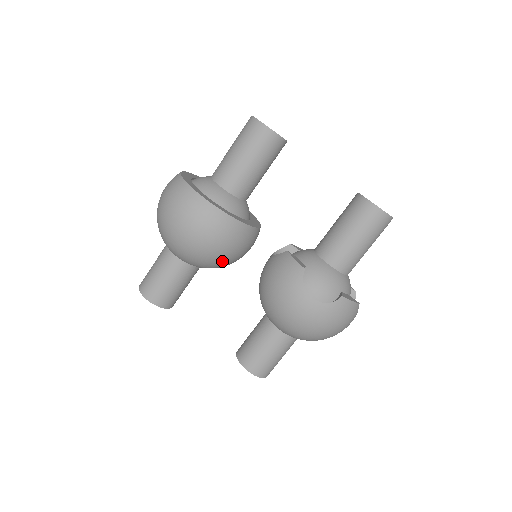
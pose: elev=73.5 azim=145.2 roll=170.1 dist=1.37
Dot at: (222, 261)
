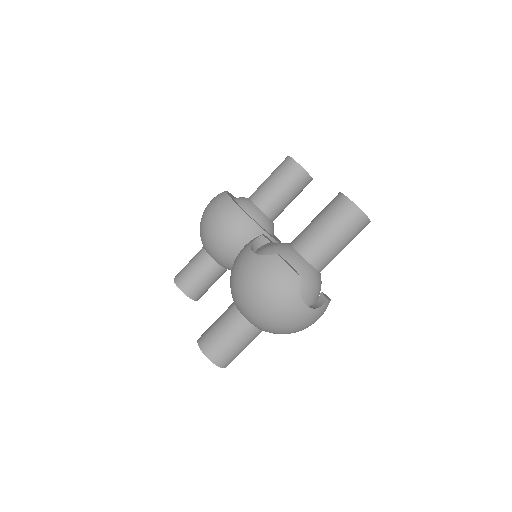
Dot at: (222, 243)
